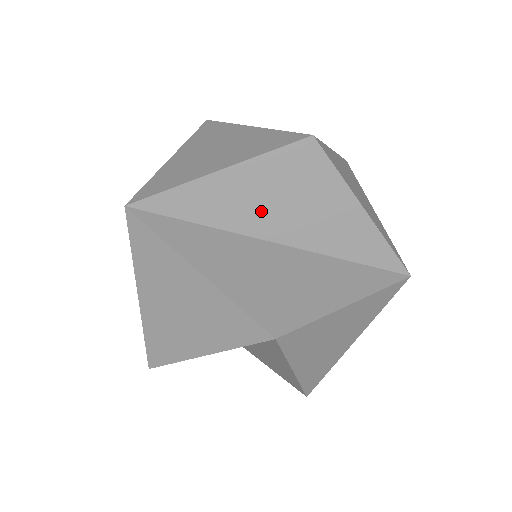
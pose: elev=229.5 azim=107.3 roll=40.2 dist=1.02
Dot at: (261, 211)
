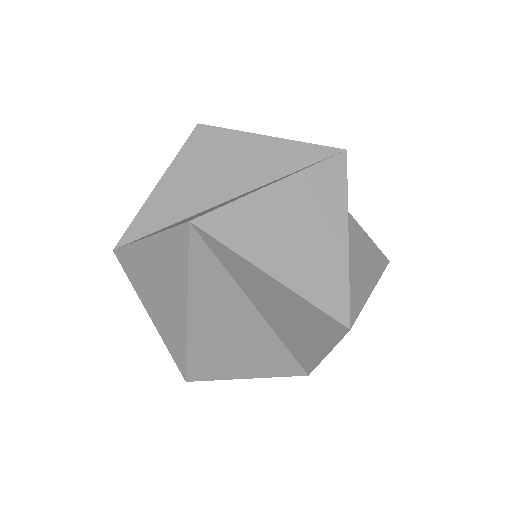
Dot at: (271, 304)
